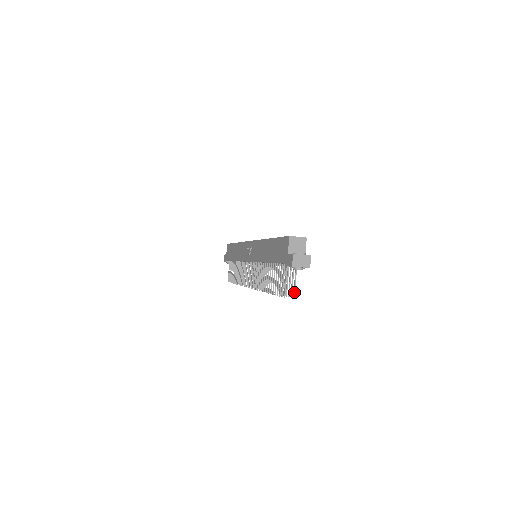
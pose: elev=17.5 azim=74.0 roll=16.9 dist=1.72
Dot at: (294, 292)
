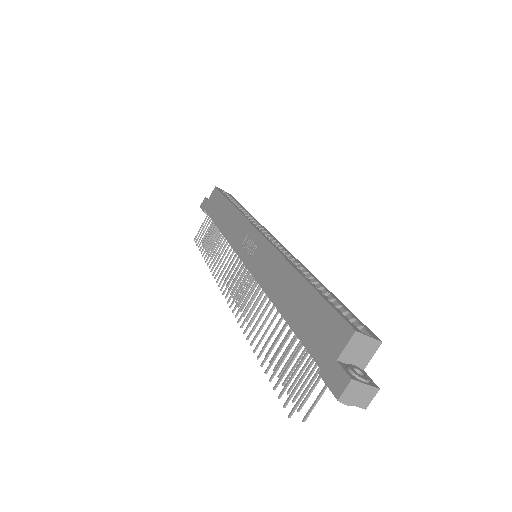
Dot at: (309, 412)
